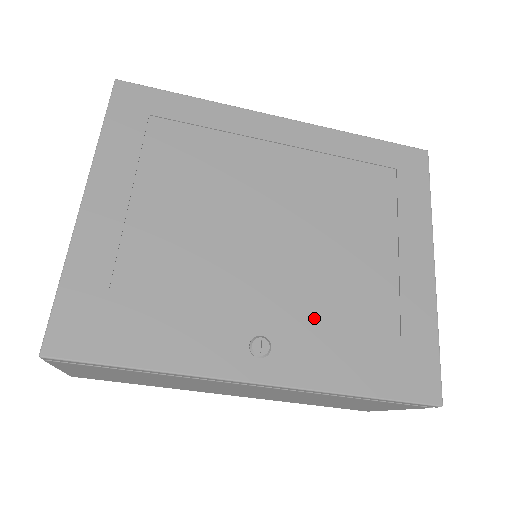
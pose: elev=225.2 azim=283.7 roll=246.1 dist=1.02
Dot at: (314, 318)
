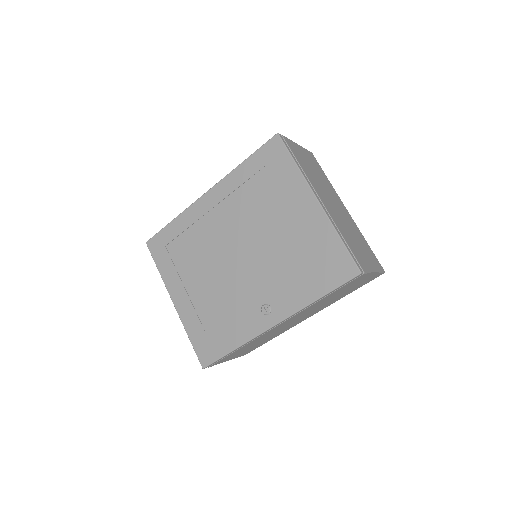
Dot at: (279, 279)
